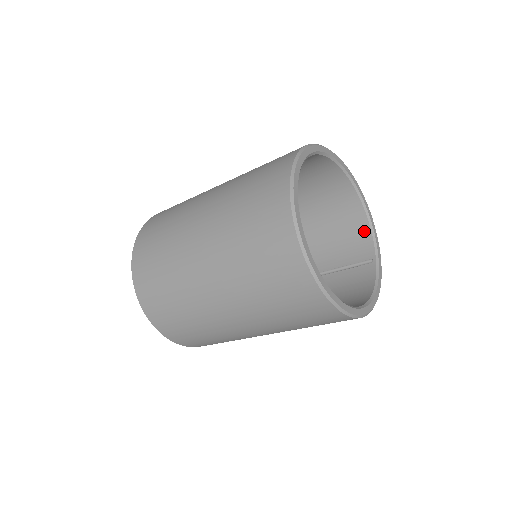
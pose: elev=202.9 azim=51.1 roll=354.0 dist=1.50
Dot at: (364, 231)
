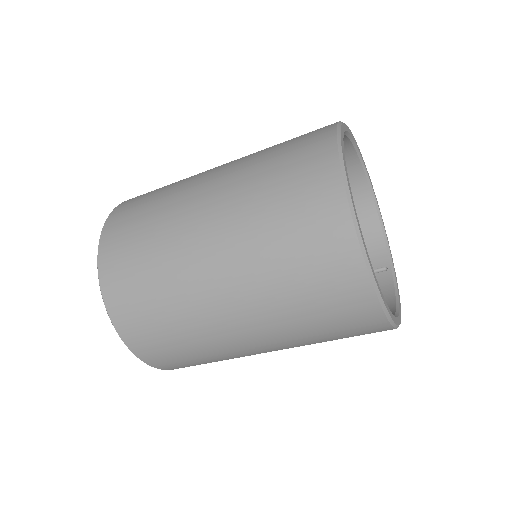
Dot at: (375, 235)
